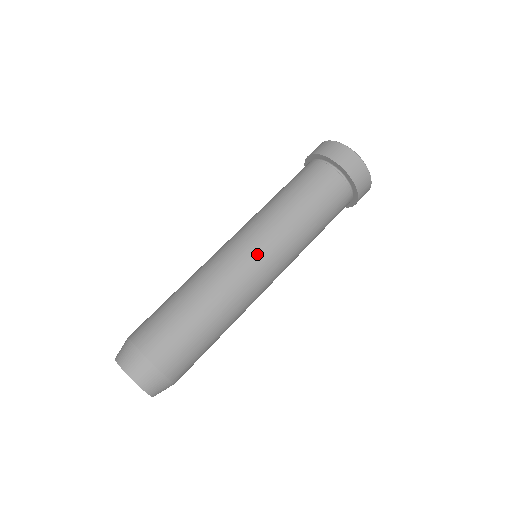
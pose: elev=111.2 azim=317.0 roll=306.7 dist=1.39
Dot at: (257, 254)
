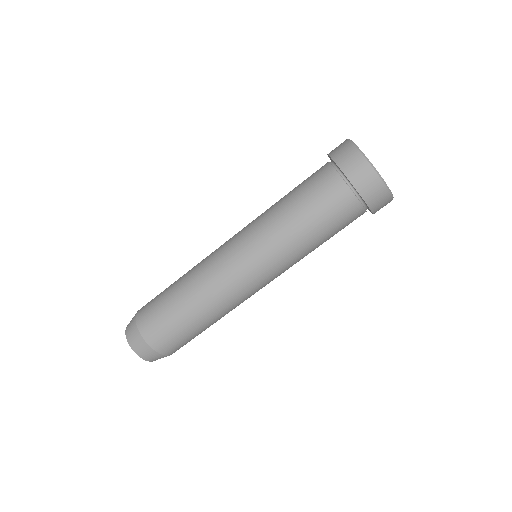
Dot at: (240, 257)
